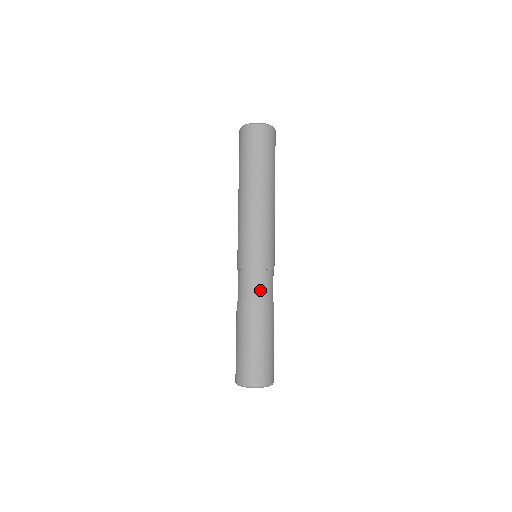
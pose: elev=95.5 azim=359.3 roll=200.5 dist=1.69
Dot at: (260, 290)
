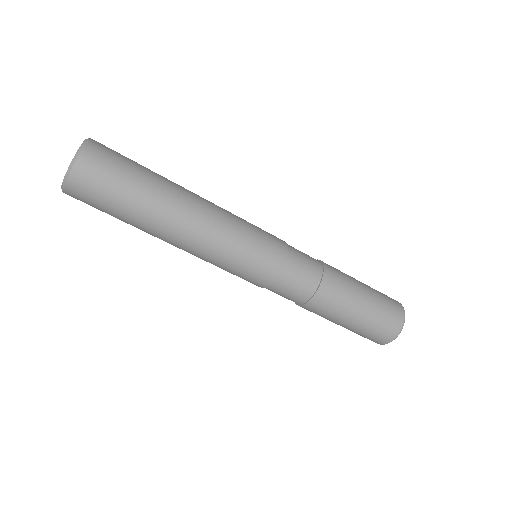
Dot at: (305, 280)
